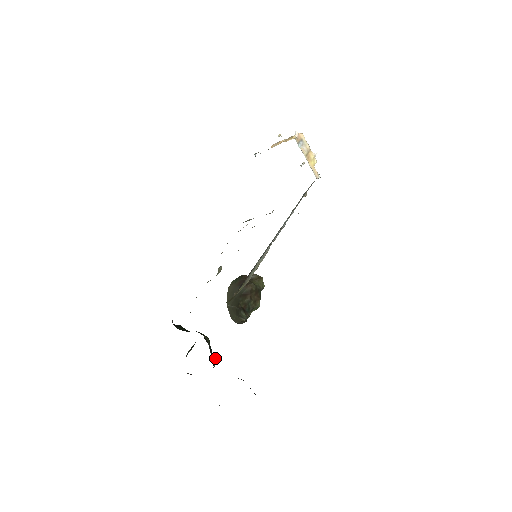
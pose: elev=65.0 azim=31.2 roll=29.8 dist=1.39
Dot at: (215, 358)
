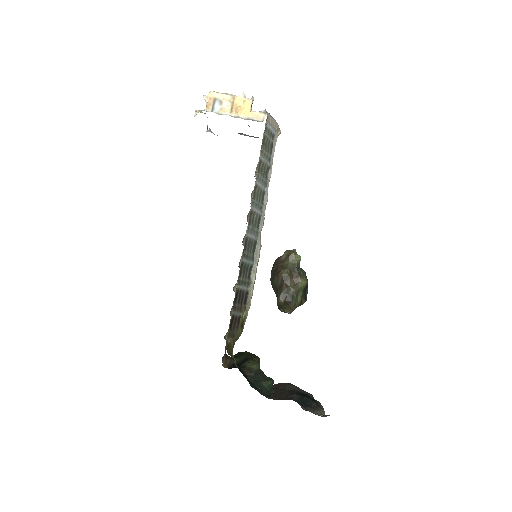
Dot at: (266, 381)
